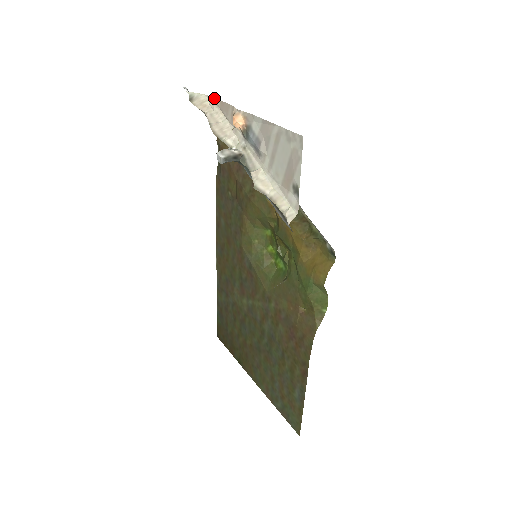
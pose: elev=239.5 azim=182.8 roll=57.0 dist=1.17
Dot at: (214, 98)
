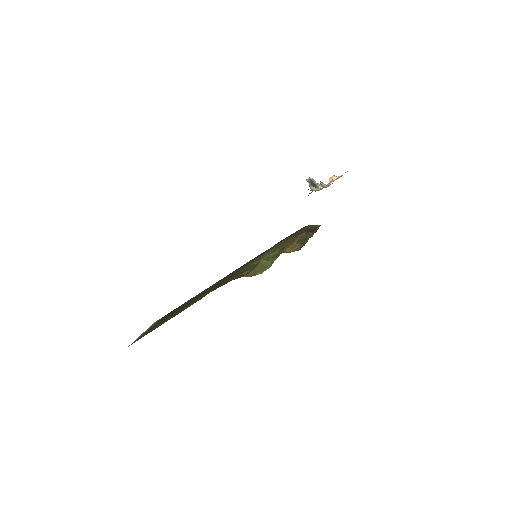
Dot at: occluded
